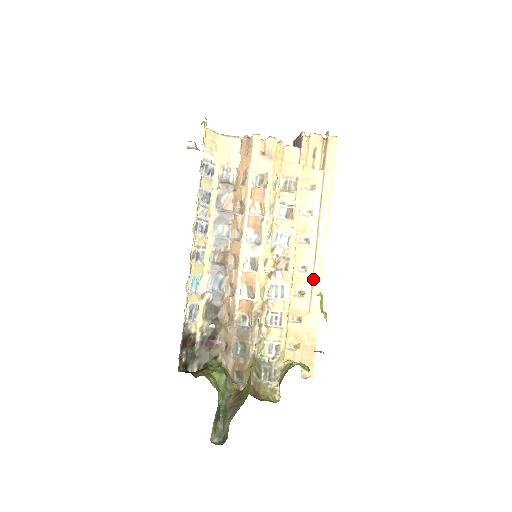
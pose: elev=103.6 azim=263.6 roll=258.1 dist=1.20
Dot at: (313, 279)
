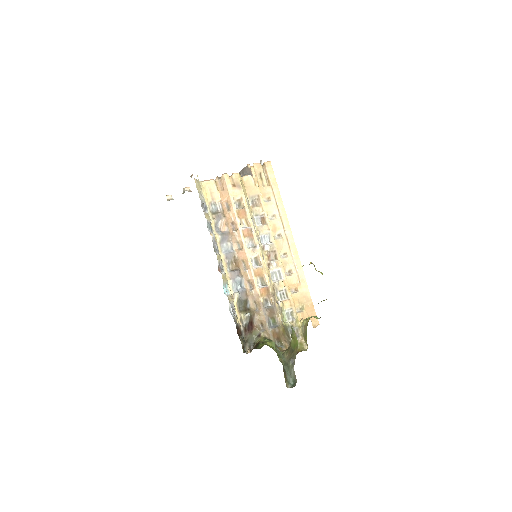
Dot at: (293, 260)
